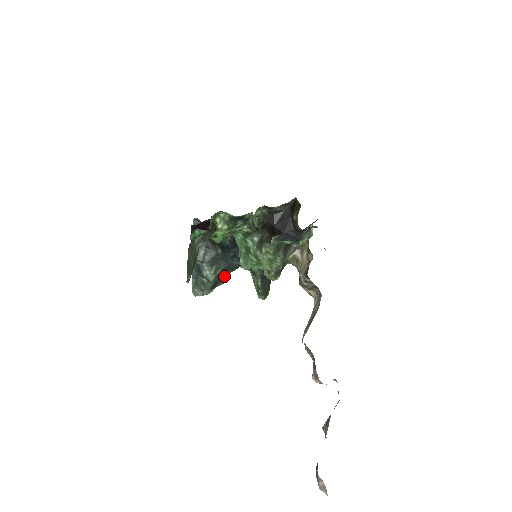
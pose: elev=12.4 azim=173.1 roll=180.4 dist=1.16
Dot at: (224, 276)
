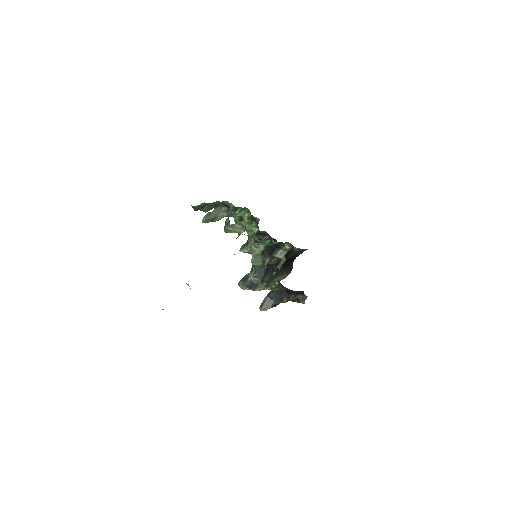
Dot at: (259, 286)
